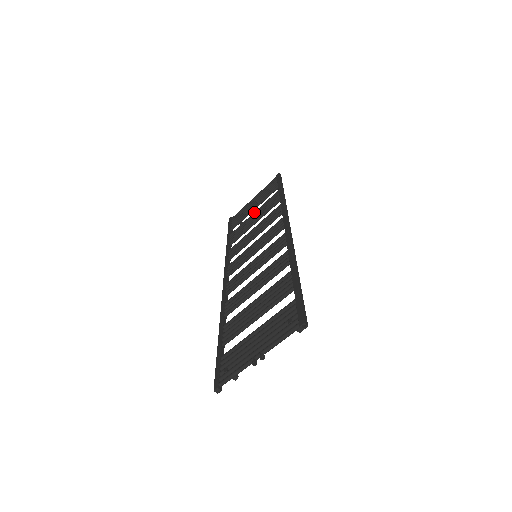
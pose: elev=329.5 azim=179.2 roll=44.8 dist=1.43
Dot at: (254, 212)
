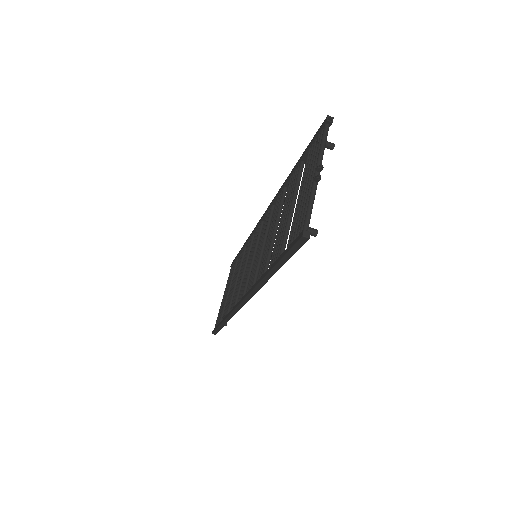
Dot at: (231, 285)
